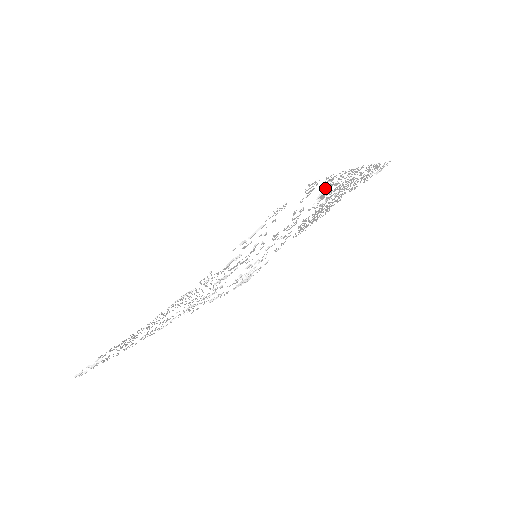
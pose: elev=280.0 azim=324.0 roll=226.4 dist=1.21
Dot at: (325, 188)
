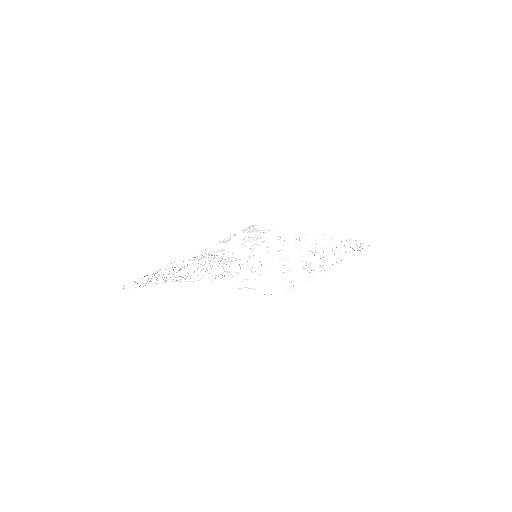
Dot at: (308, 271)
